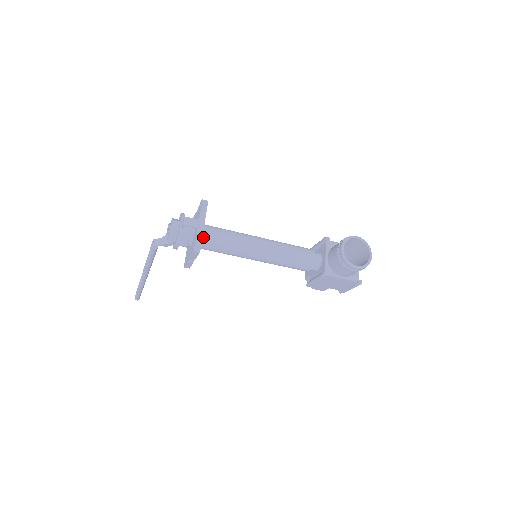
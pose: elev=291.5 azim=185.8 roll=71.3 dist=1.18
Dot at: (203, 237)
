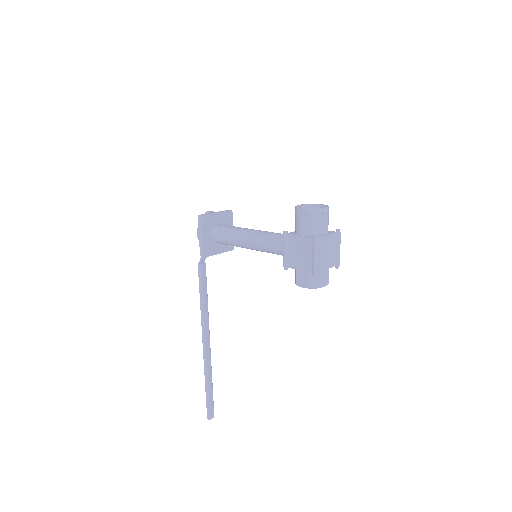
Dot at: (216, 226)
